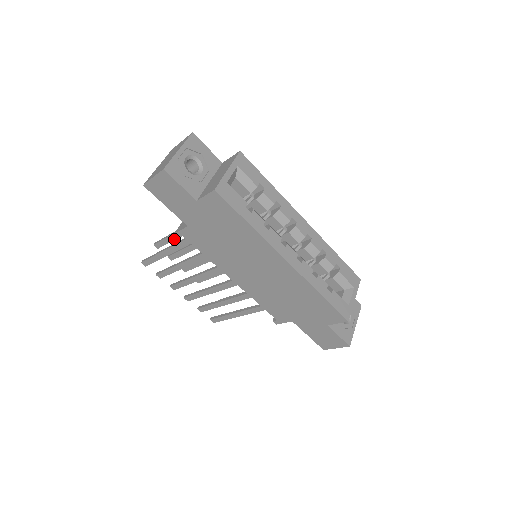
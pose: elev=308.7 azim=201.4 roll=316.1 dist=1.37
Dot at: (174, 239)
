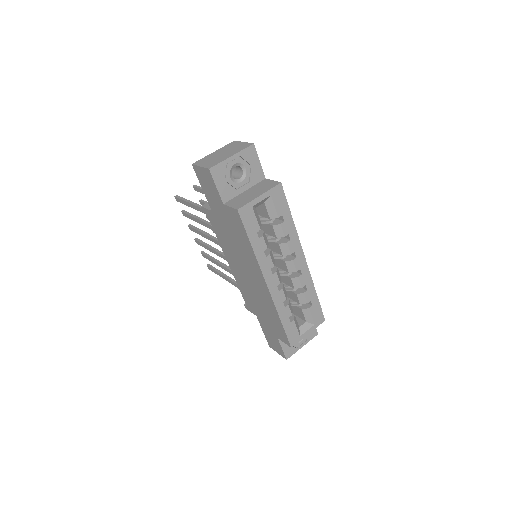
Dot at: occluded
